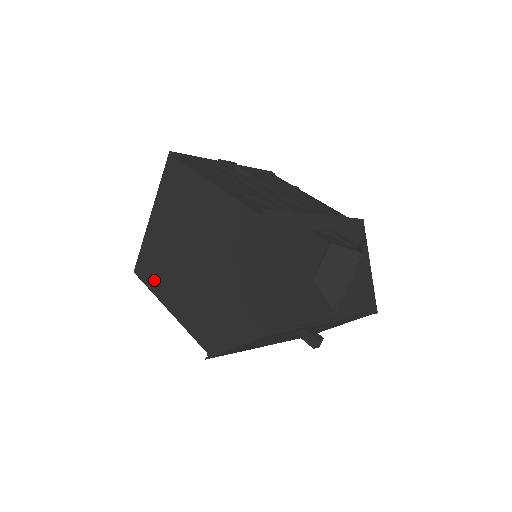
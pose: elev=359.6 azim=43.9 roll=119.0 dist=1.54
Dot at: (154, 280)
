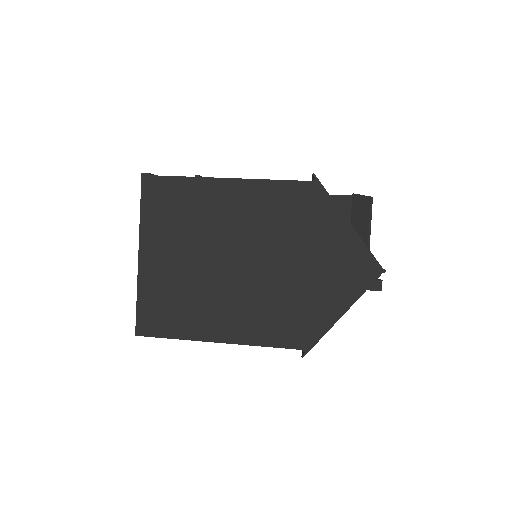
Dot at: (179, 324)
